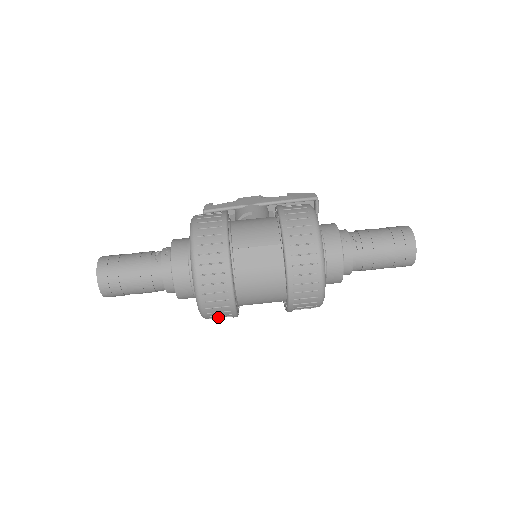
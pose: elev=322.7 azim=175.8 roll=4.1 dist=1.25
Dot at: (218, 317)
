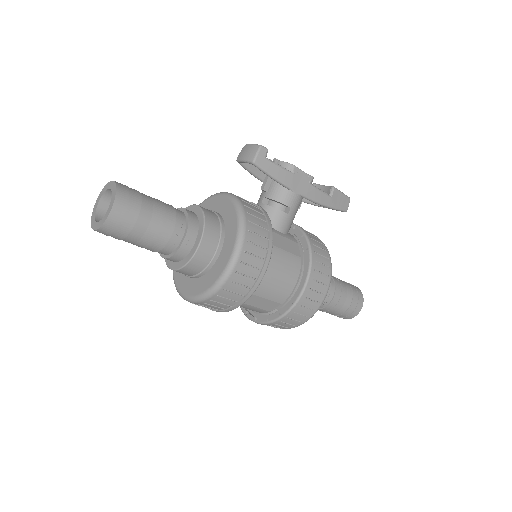
Dot at: occluded
